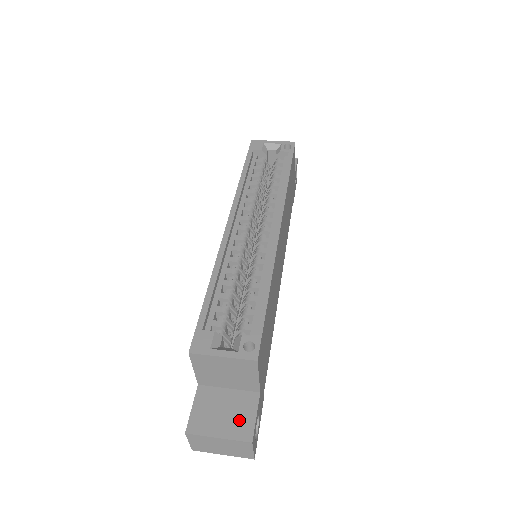
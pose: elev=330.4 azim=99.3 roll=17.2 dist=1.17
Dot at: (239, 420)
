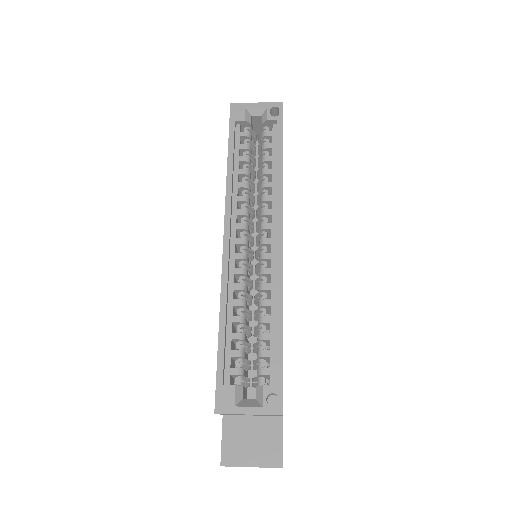
Dot at: (267, 447)
